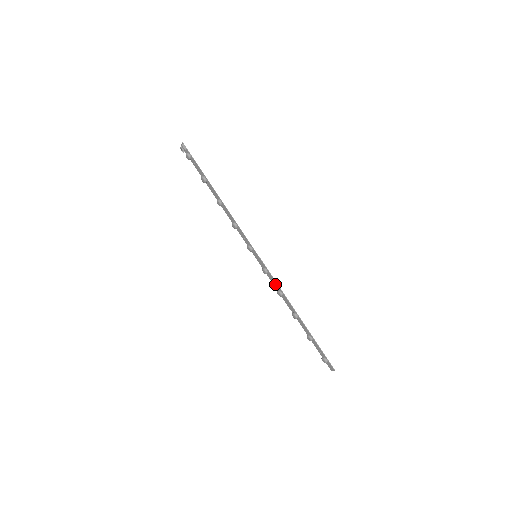
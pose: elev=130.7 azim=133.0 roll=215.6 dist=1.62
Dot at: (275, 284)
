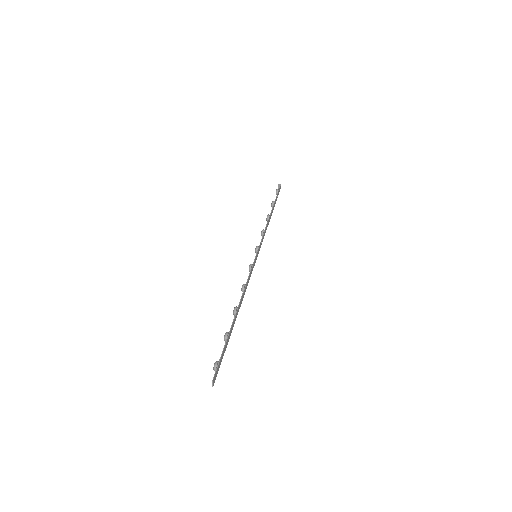
Dot at: (248, 280)
